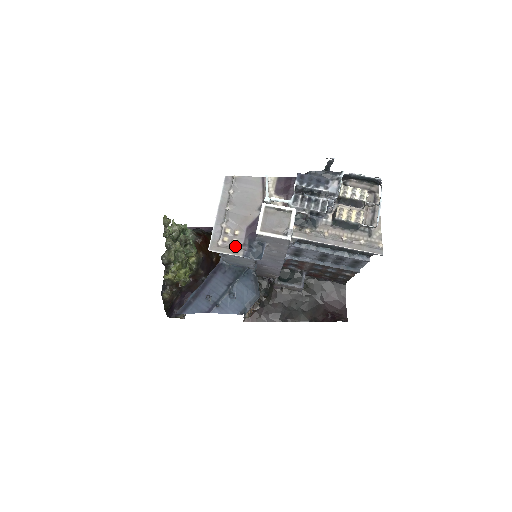
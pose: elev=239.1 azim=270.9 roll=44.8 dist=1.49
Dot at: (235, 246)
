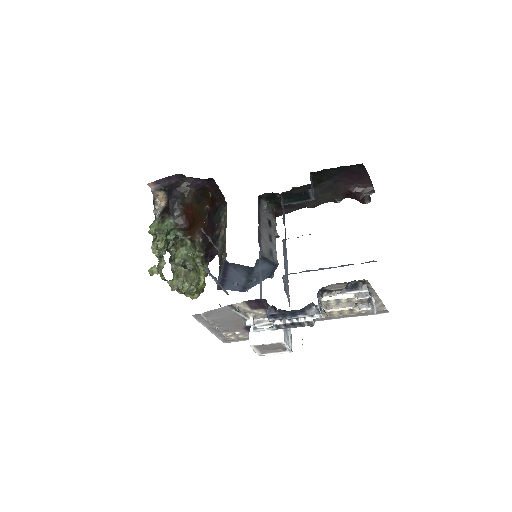
Dot at: (244, 338)
